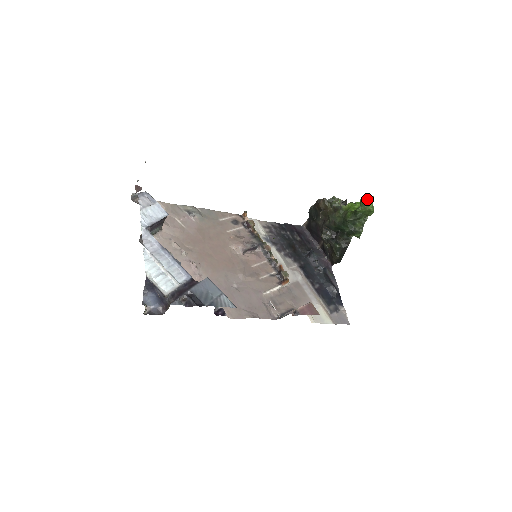
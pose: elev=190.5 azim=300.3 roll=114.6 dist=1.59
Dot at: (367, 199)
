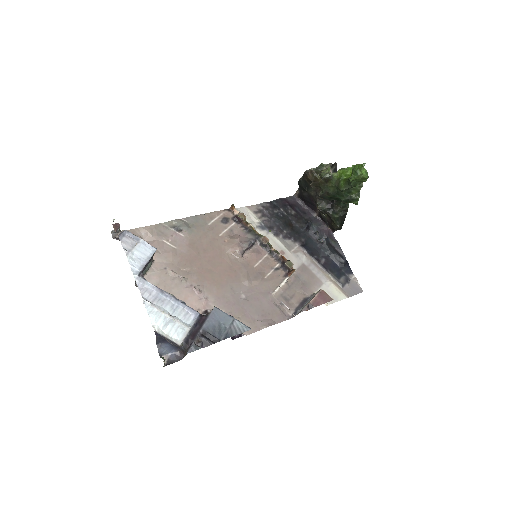
Dot at: (359, 166)
